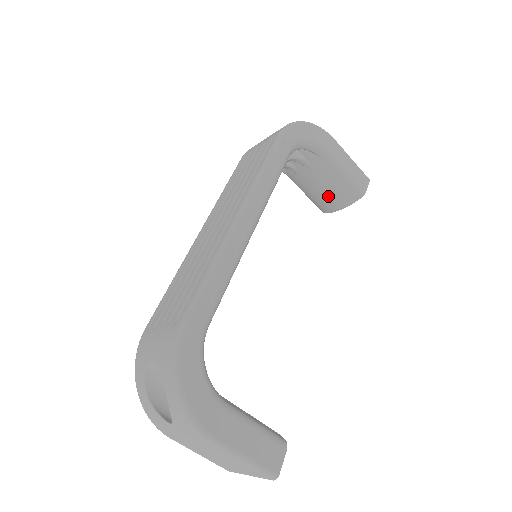
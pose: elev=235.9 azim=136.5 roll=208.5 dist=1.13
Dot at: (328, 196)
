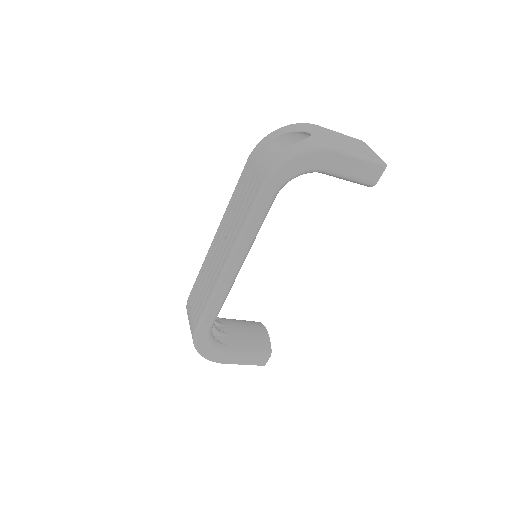
Dot at: occluded
